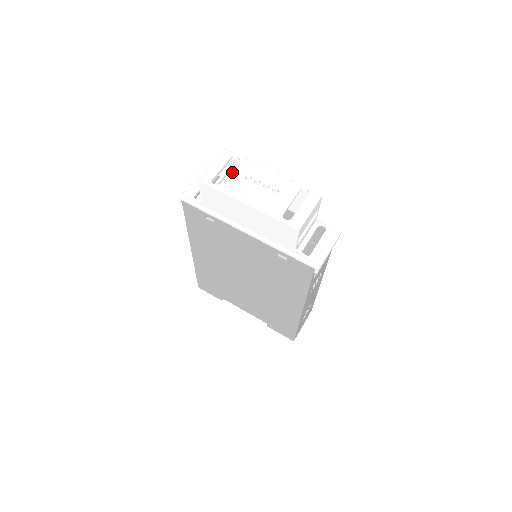
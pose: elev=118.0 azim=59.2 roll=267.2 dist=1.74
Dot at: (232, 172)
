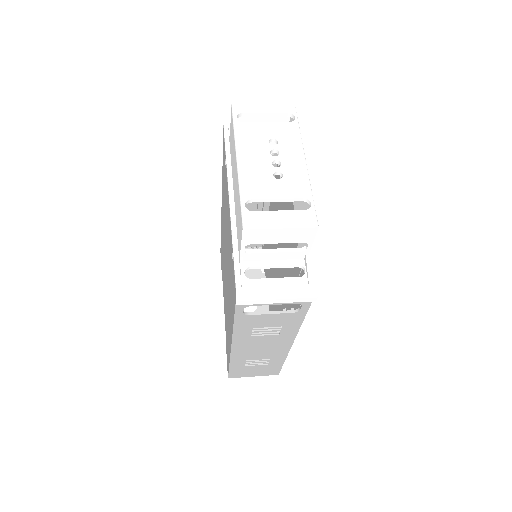
Dot at: (267, 124)
